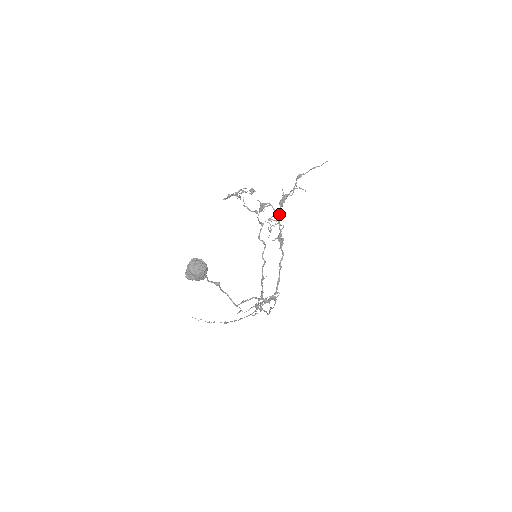
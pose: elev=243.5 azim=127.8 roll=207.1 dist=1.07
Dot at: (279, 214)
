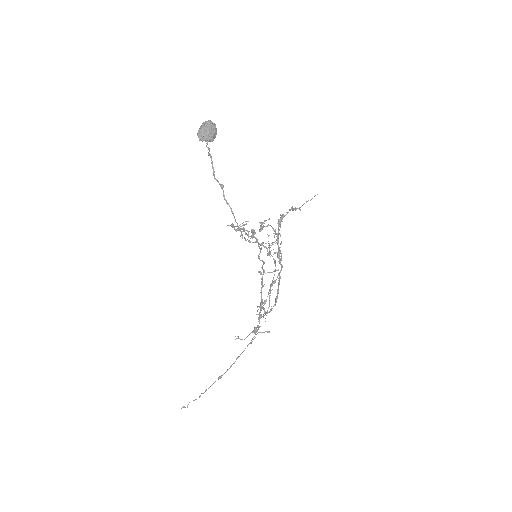
Dot at: (277, 233)
